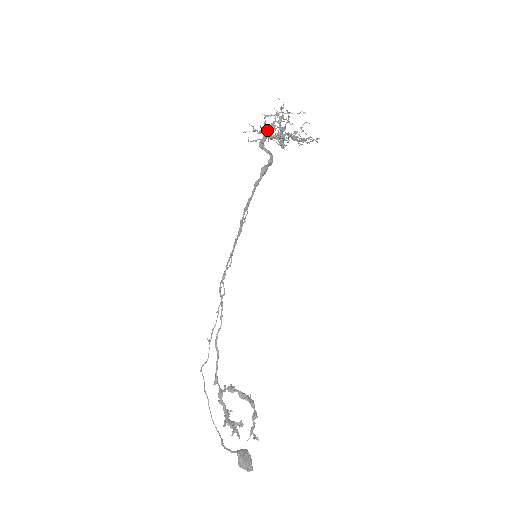
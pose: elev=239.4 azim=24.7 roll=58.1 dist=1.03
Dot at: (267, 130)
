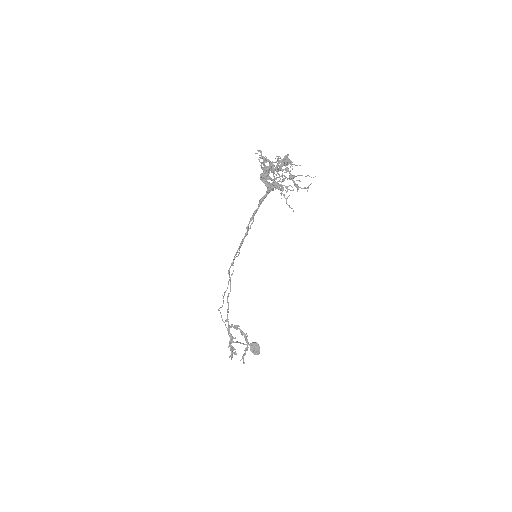
Dot at: occluded
